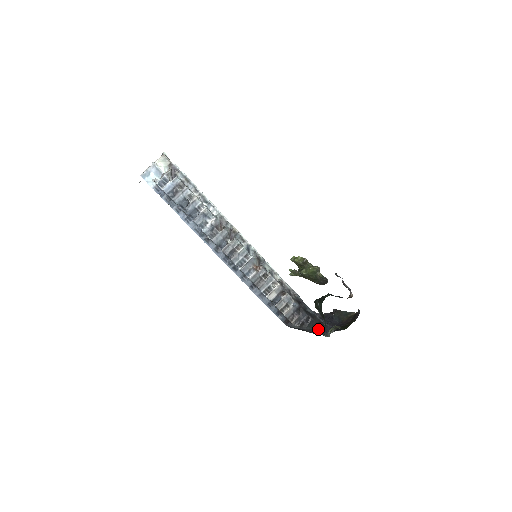
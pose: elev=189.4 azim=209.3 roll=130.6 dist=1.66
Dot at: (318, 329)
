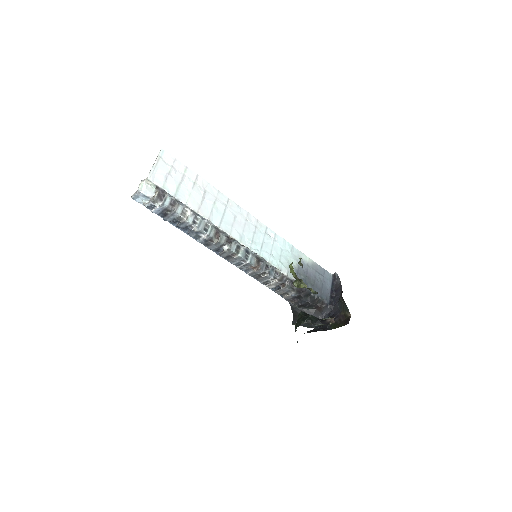
Dot at: (317, 311)
